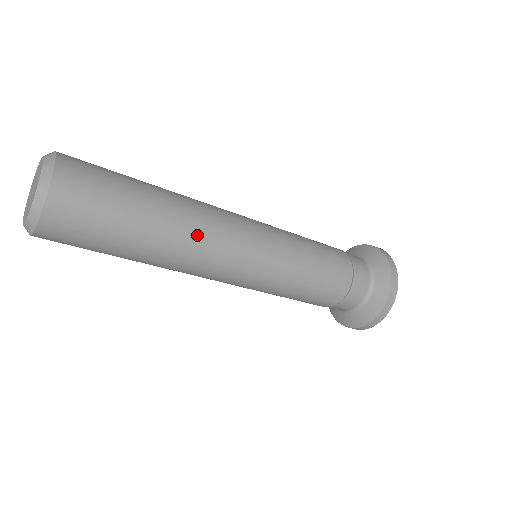
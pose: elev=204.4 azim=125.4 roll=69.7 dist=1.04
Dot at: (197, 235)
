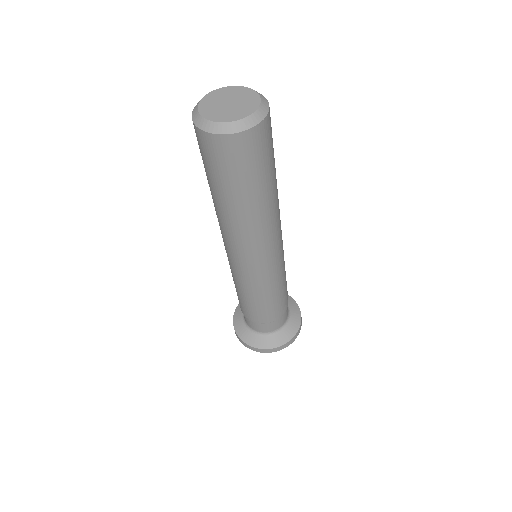
Dot at: occluded
